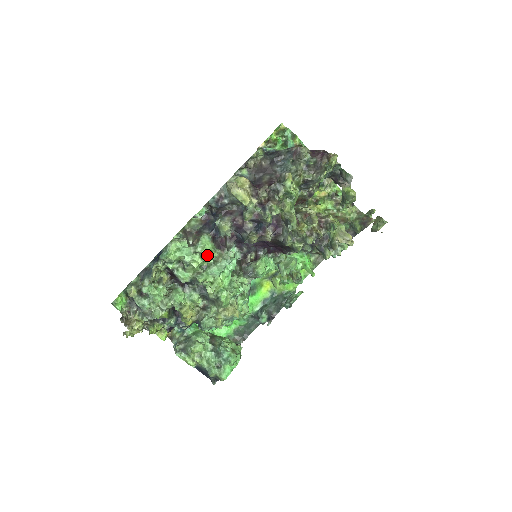
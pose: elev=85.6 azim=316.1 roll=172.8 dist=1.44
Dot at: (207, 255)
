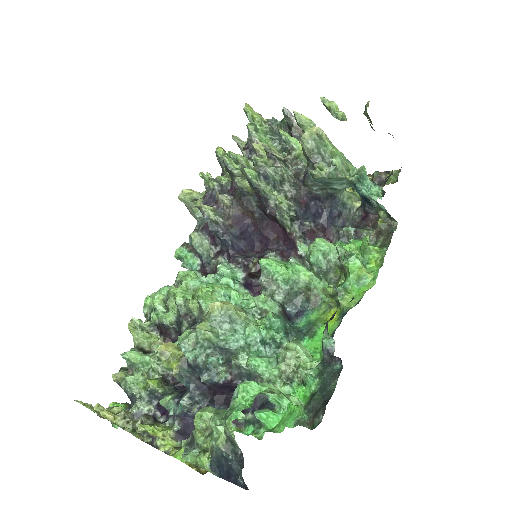
Dot at: (186, 277)
